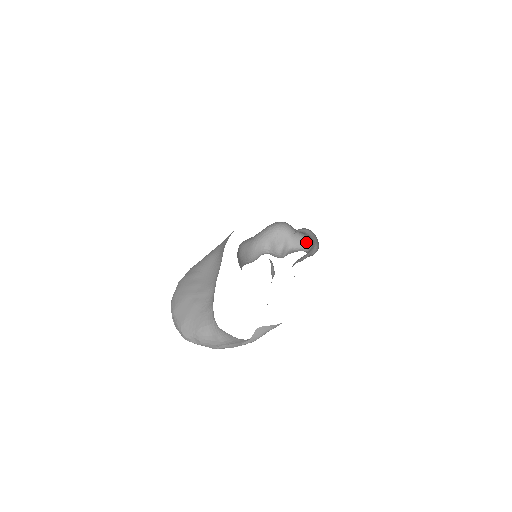
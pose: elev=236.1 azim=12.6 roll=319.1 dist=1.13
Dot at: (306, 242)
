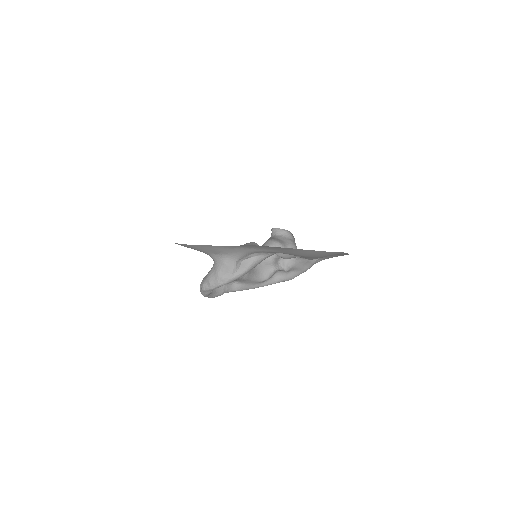
Dot at: occluded
